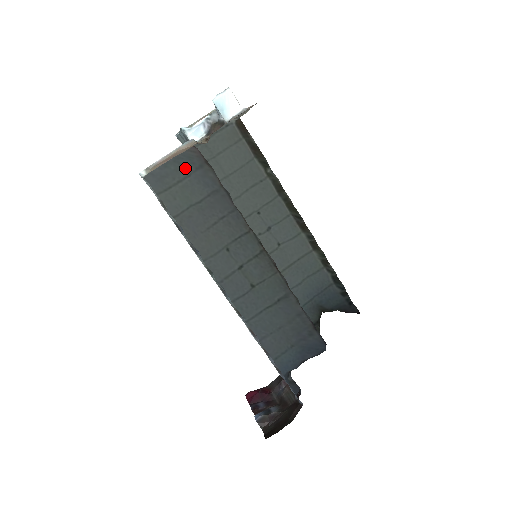
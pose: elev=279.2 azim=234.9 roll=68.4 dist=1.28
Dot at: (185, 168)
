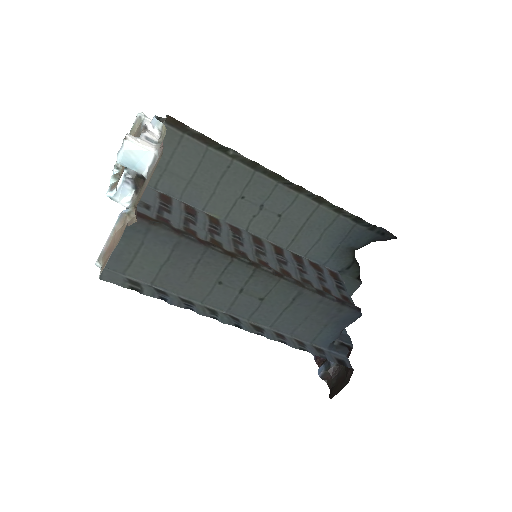
Dot at: (134, 239)
